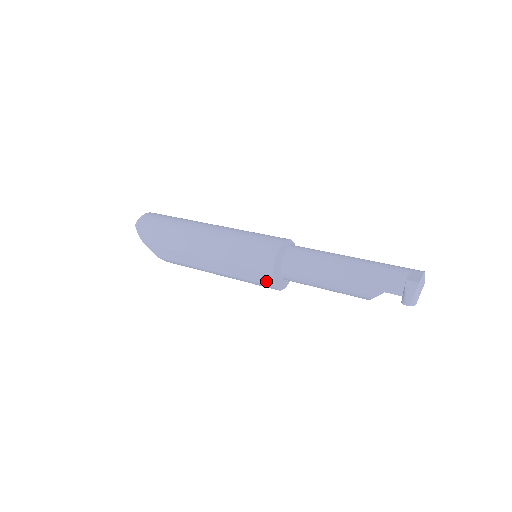
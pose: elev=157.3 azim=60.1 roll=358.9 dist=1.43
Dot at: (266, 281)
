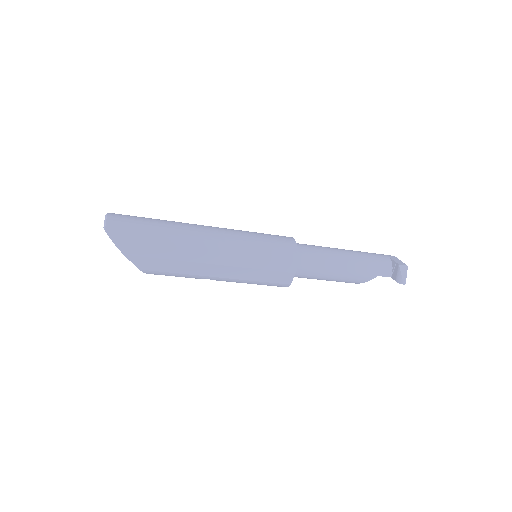
Dot at: (283, 280)
